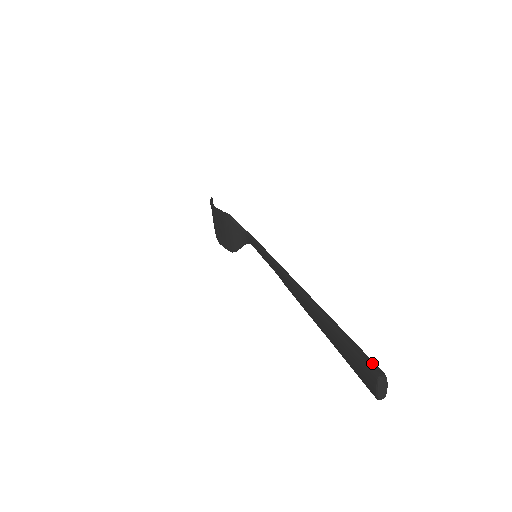
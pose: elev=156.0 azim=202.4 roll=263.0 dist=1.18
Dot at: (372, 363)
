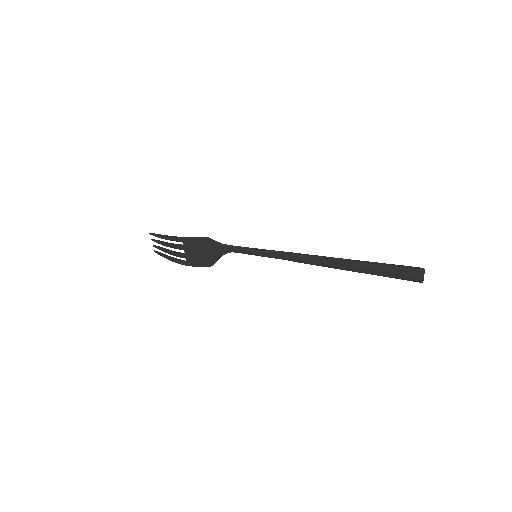
Dot at: (413, 267)
